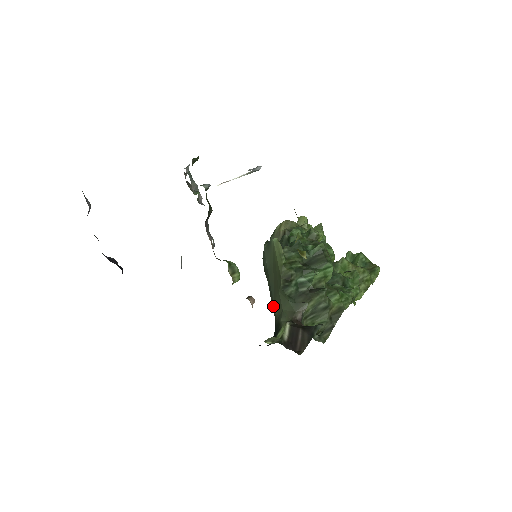
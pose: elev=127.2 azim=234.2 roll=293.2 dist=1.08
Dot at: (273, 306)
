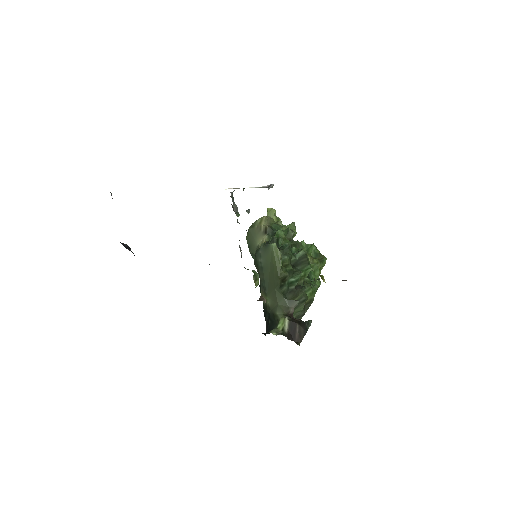
Dot at: (265, 298)
